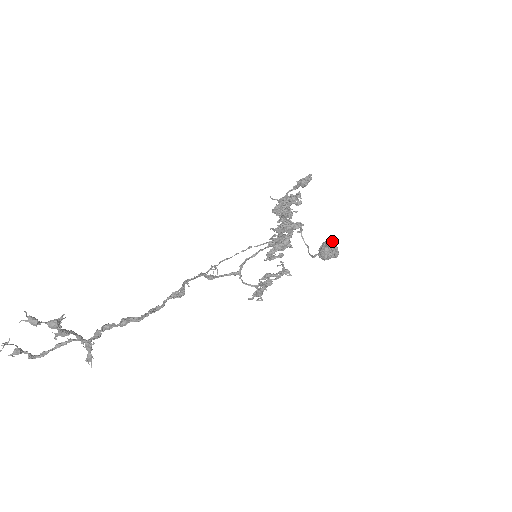
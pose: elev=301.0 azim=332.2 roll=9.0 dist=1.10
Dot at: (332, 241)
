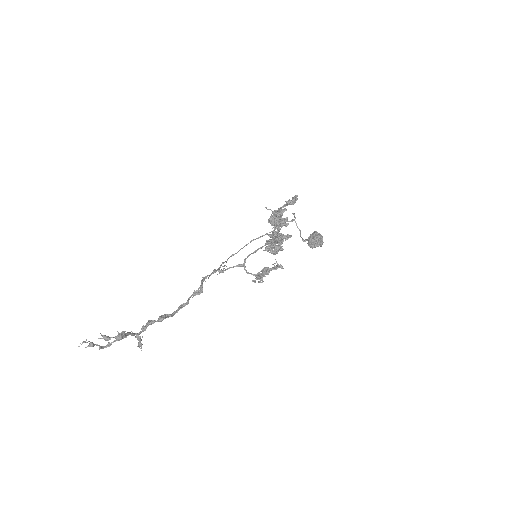
Dot at: (318, 234)
